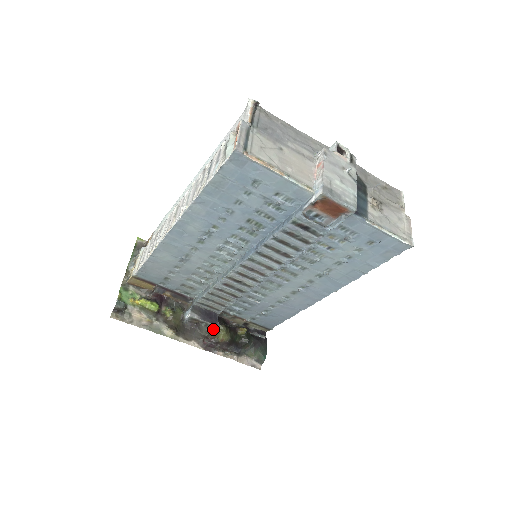
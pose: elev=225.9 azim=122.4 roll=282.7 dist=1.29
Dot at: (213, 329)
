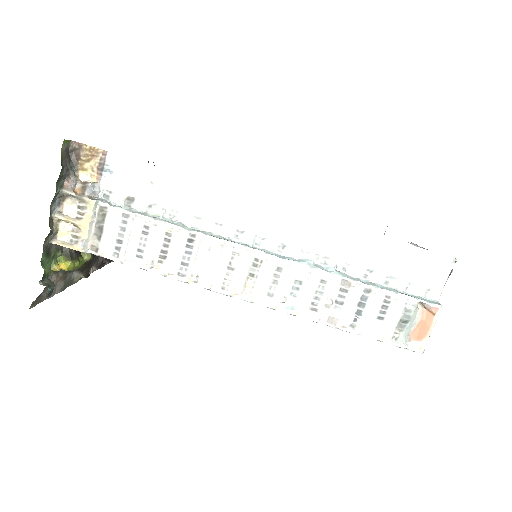
Dot at: occluded
